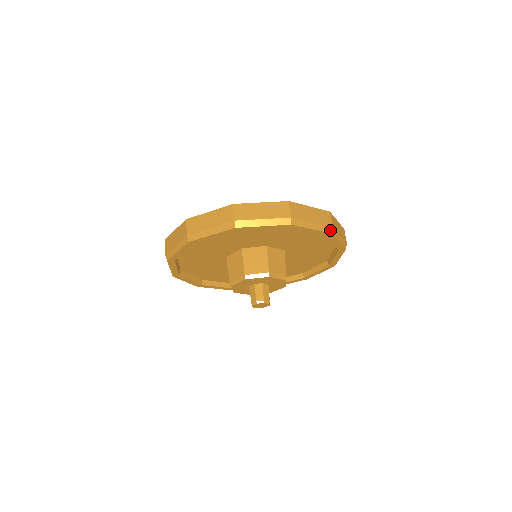
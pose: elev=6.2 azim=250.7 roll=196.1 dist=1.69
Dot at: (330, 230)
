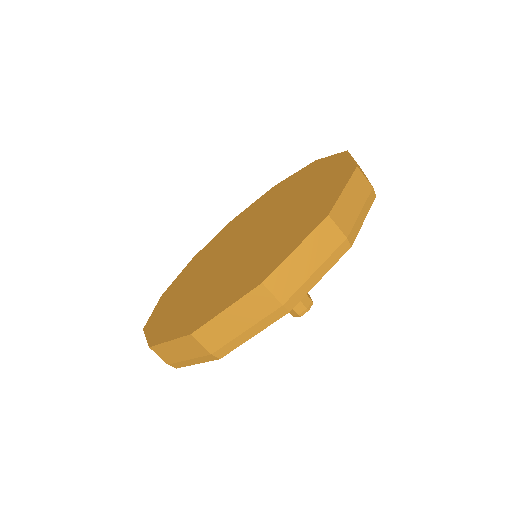
Dot at: occluded
